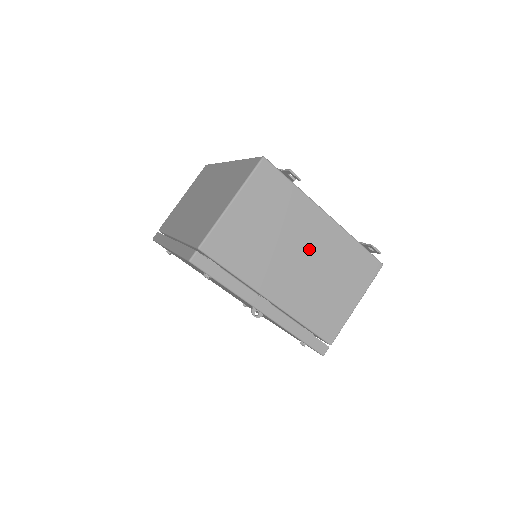
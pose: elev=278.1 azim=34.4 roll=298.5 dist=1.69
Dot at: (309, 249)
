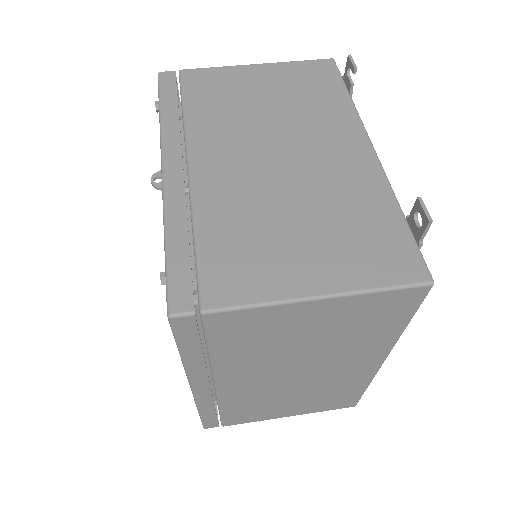
Dot at: (306, 158)
